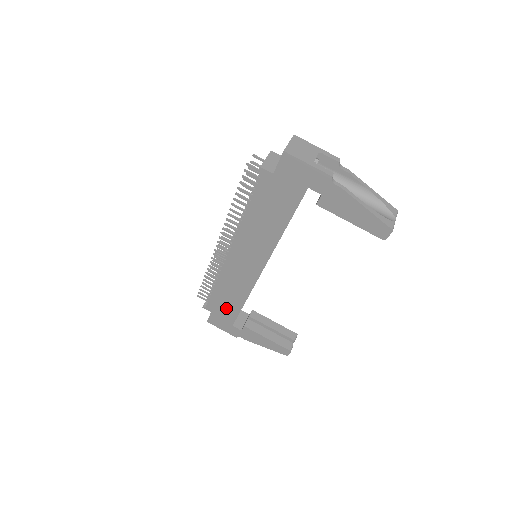
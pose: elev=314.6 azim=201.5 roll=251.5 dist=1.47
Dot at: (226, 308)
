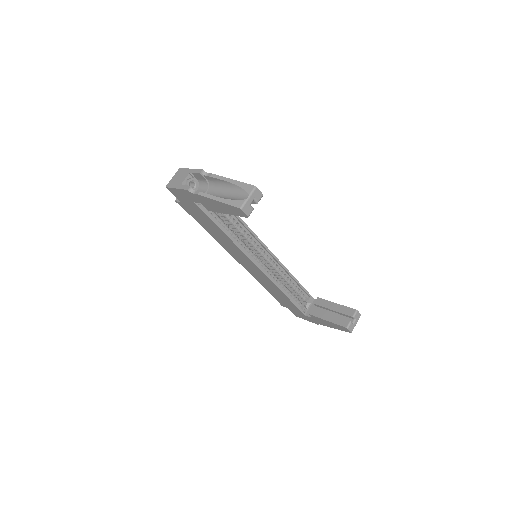
Dot at: (286, 302)
